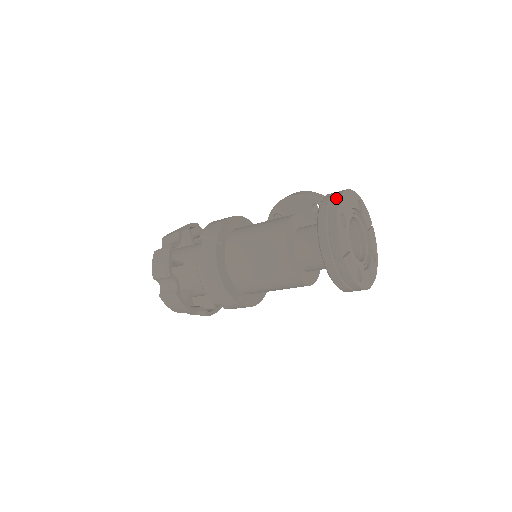
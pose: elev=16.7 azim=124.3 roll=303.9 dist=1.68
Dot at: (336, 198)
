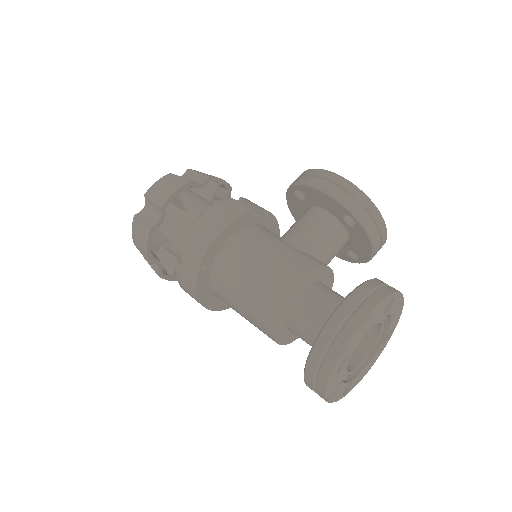
Dot at: (343, 339)
